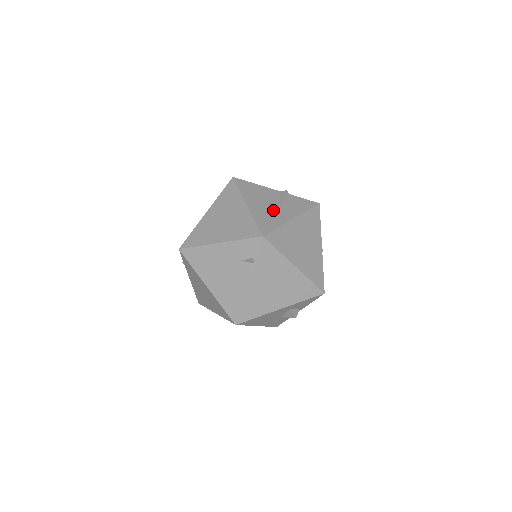
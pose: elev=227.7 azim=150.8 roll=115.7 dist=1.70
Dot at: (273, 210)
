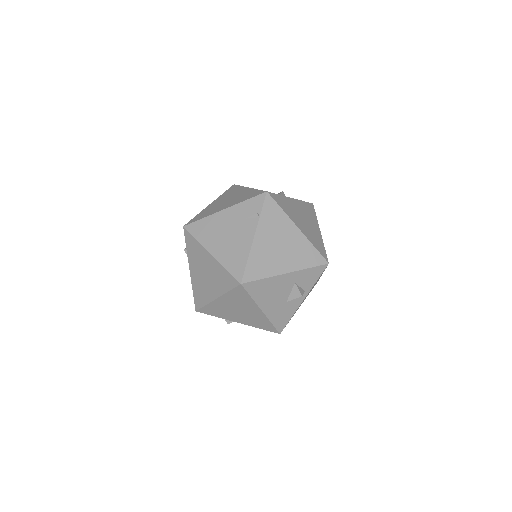
Dot at: occluded
